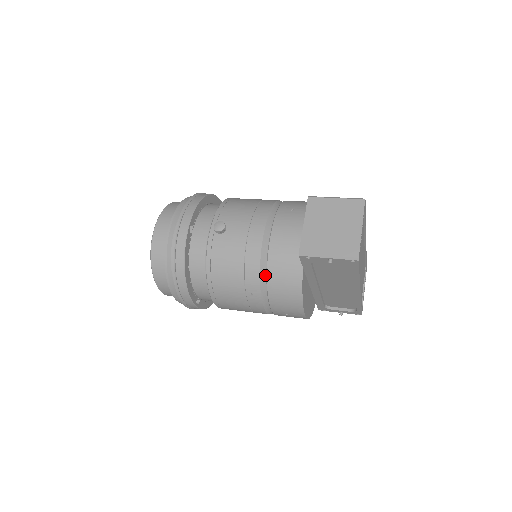
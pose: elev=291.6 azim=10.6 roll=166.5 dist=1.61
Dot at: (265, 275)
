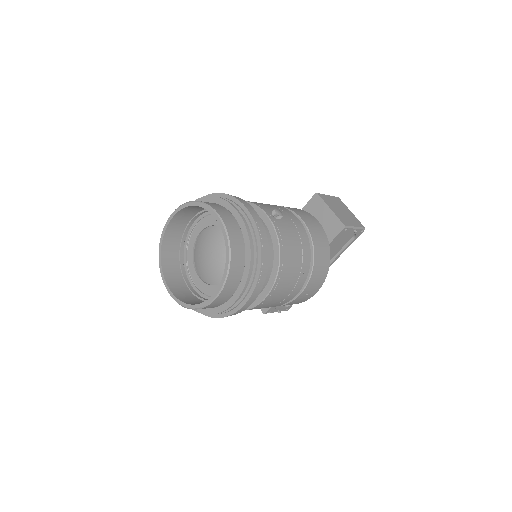
Dot at: occluded
